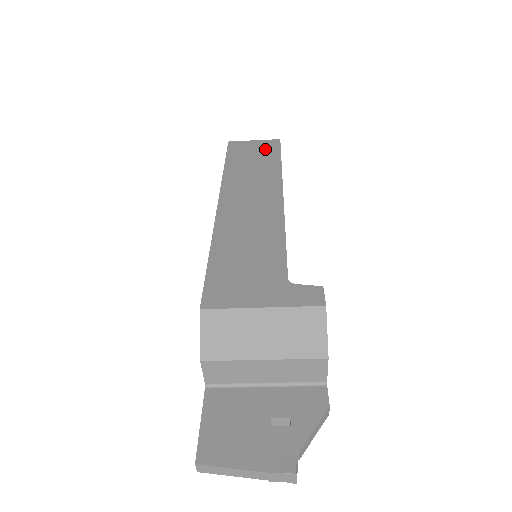
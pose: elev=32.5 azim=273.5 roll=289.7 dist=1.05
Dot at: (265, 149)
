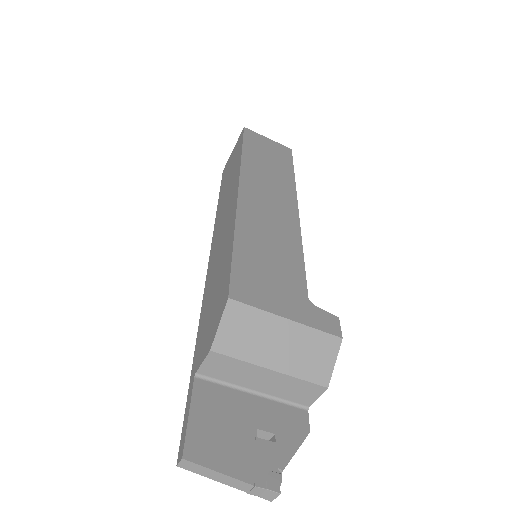
Dot at: (279, 152)
